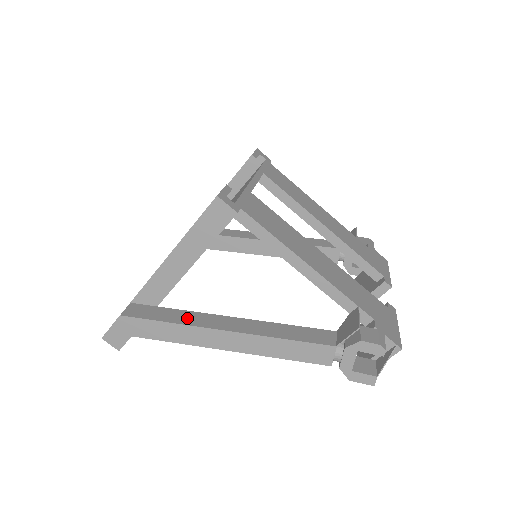
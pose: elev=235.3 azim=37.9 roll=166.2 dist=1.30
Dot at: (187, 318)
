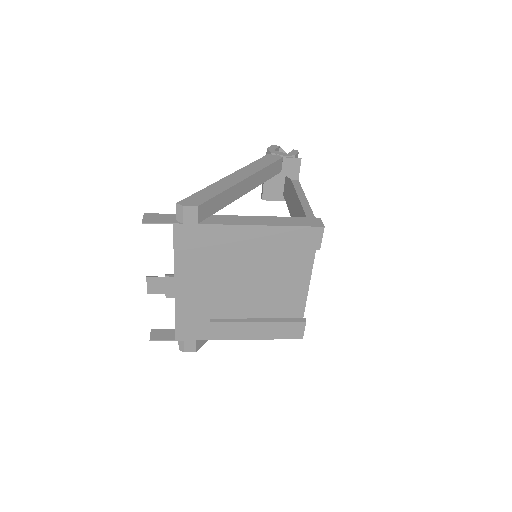
Dot at: occluded
